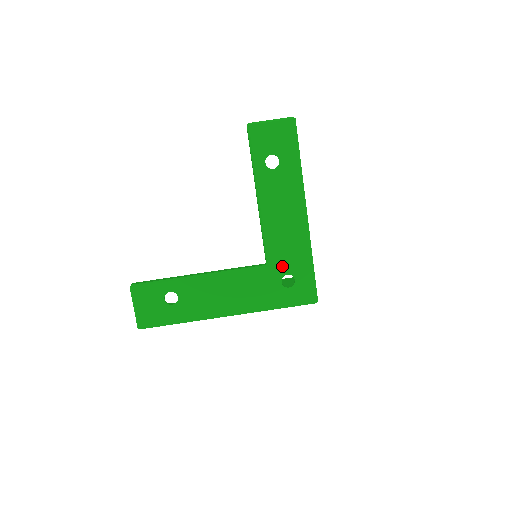
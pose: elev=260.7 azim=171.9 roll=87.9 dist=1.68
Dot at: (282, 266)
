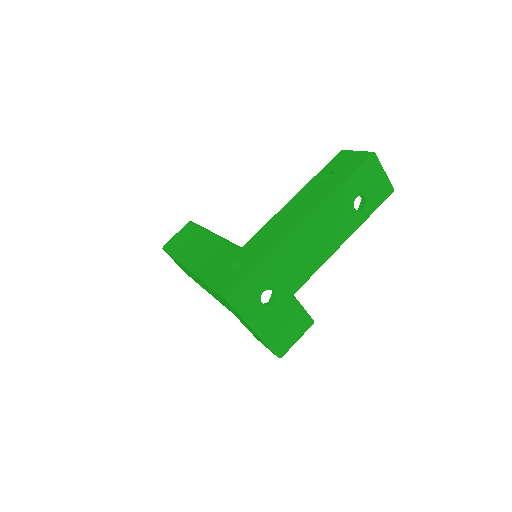
Dot at: (246, 253)
